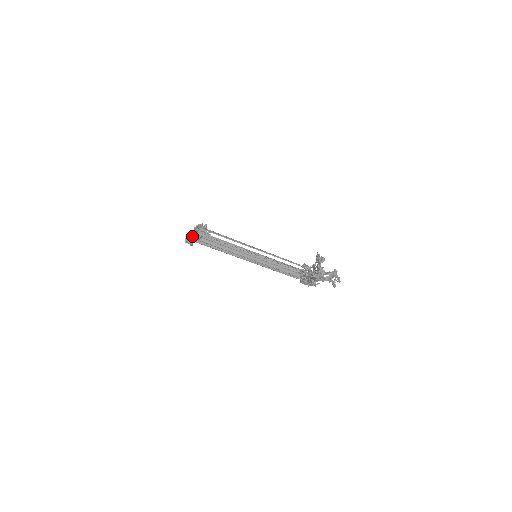
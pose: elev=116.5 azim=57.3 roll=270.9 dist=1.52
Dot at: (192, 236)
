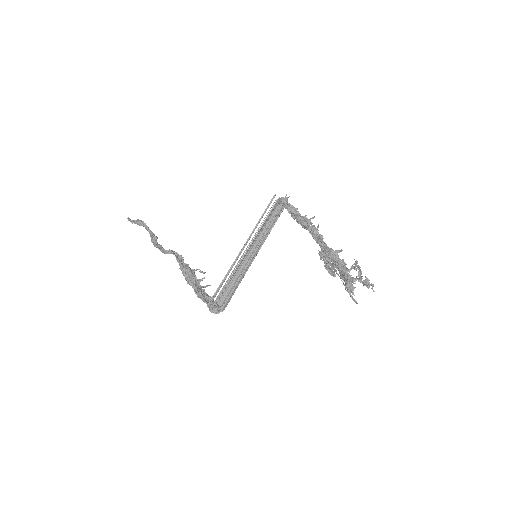
Dot at: (212, 312)
